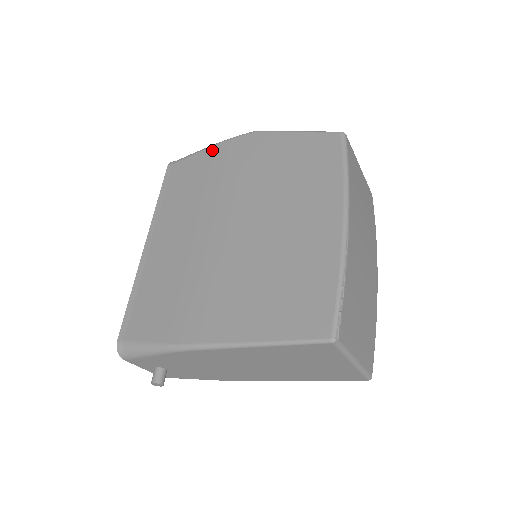
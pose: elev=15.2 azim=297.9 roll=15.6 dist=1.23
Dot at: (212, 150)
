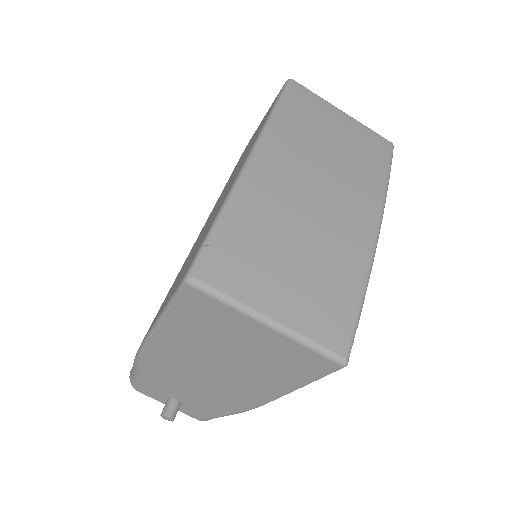
Dot at: occluded
